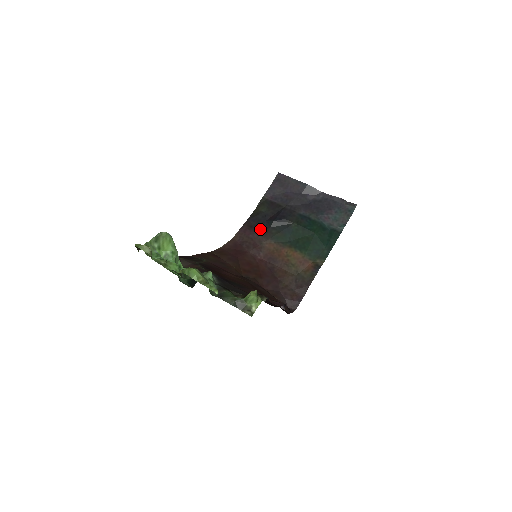
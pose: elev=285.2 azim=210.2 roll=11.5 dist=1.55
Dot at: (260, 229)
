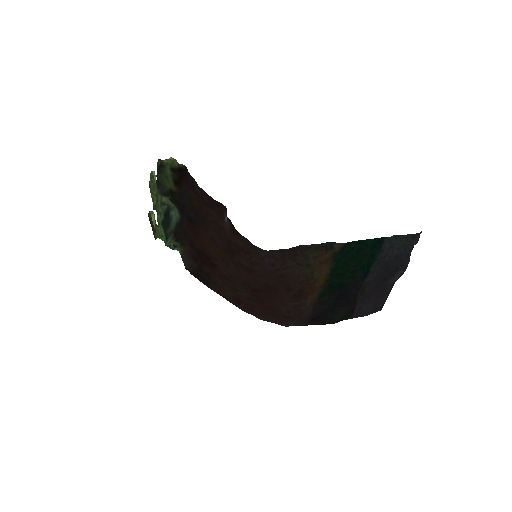
Dot at: (318, 311)
